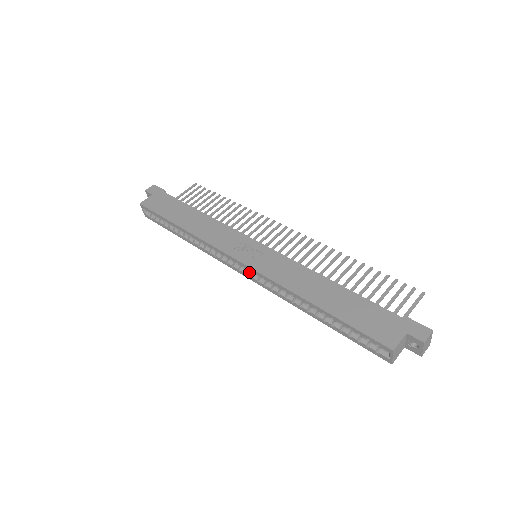
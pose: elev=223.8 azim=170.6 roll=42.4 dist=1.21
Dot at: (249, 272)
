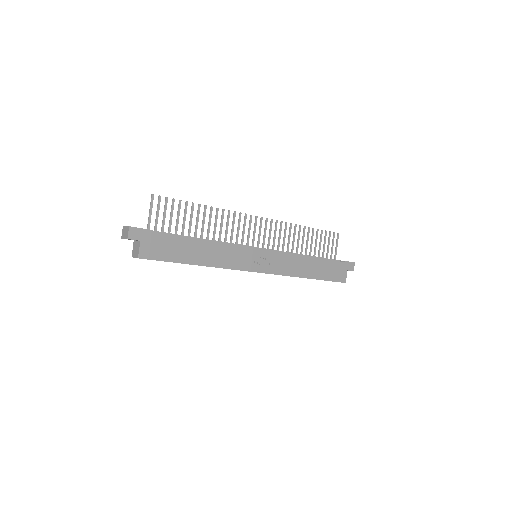
Dot at: occluded
